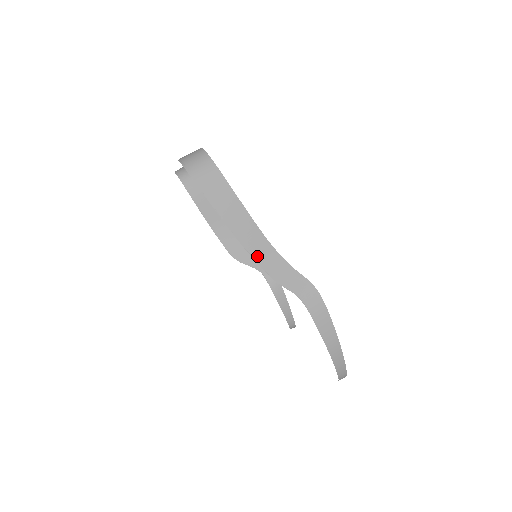
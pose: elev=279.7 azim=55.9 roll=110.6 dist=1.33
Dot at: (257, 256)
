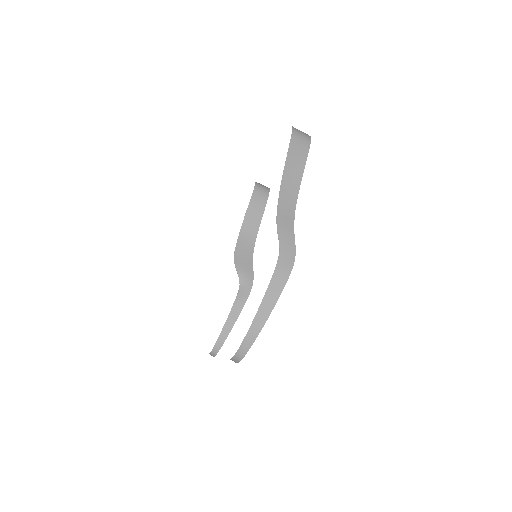
Dot at: (281, 204)
